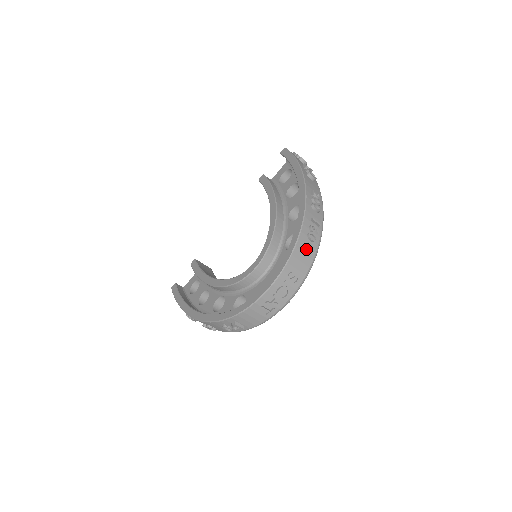
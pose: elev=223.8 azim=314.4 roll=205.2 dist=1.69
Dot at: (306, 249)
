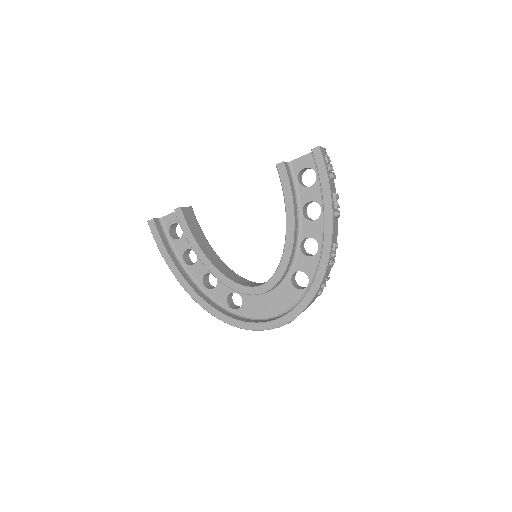
Dot at: occluded
